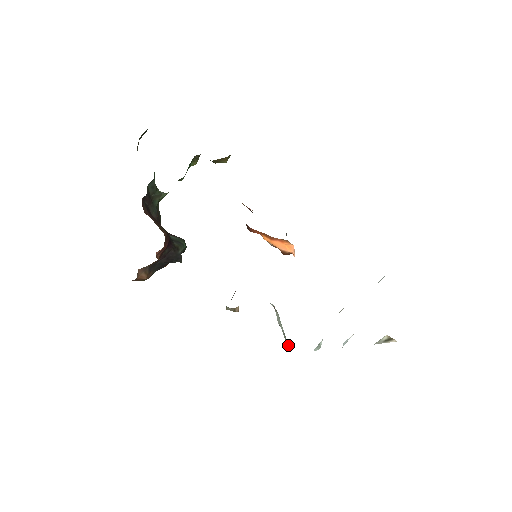
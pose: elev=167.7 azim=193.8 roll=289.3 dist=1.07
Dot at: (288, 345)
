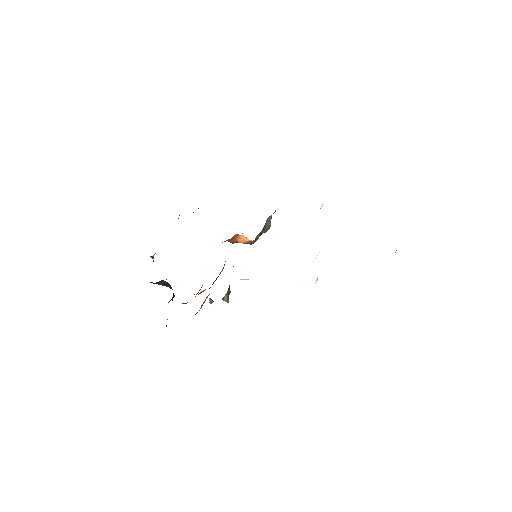
Dot at: occluded
